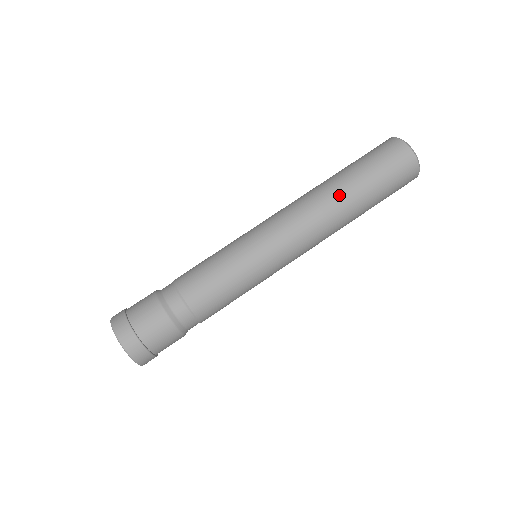
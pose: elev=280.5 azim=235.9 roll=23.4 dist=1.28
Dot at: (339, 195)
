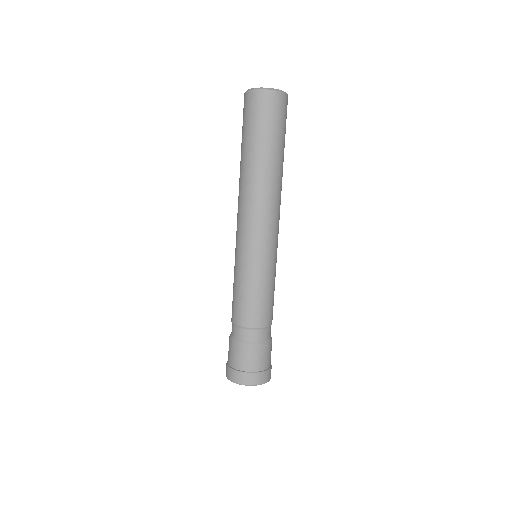
Dot at: (280, 173)
